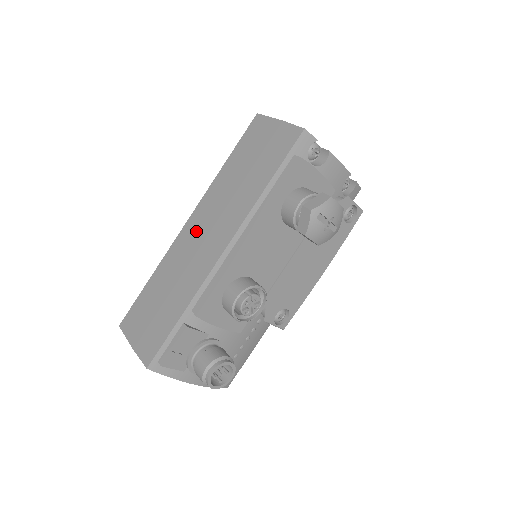
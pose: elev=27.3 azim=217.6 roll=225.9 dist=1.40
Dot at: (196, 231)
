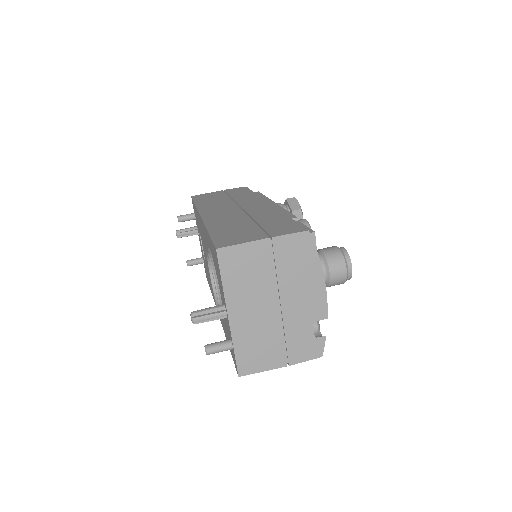
Dot at: (222, 211)
